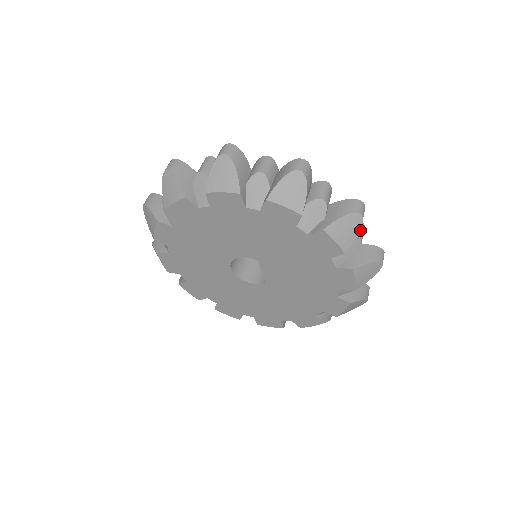
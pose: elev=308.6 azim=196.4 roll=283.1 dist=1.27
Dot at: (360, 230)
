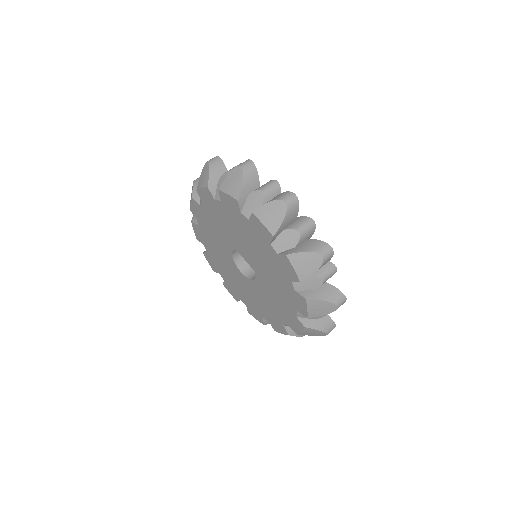
Dot at: (266, 184)
